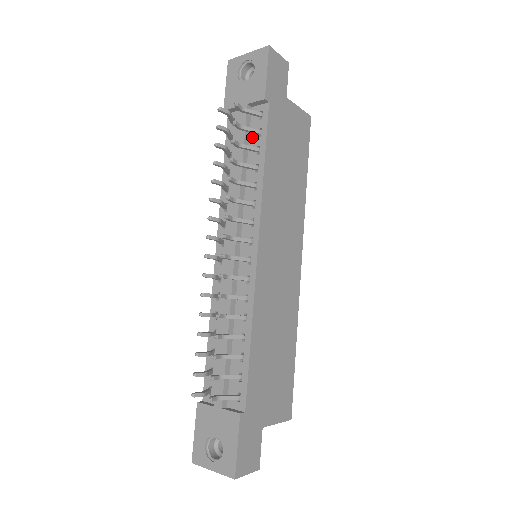
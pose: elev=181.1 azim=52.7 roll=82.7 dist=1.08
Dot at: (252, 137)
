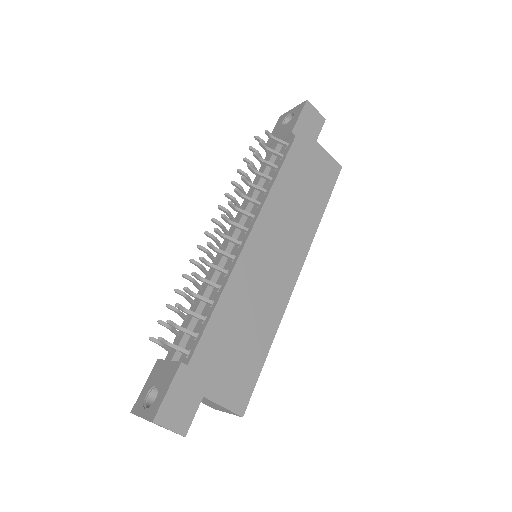
Dot at: (276, 160)
